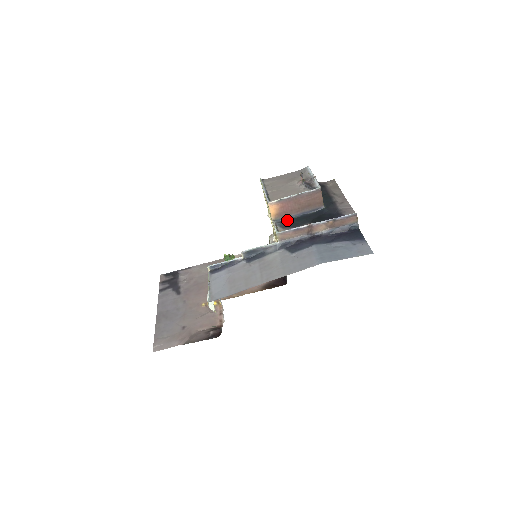
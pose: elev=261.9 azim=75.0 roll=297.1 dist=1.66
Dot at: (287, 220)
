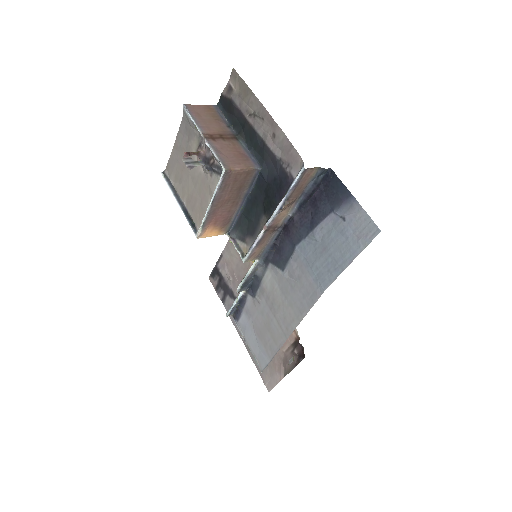
Dot at: (238, 221)
